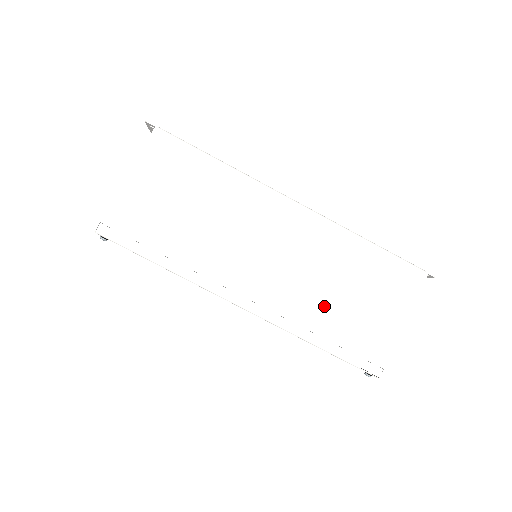
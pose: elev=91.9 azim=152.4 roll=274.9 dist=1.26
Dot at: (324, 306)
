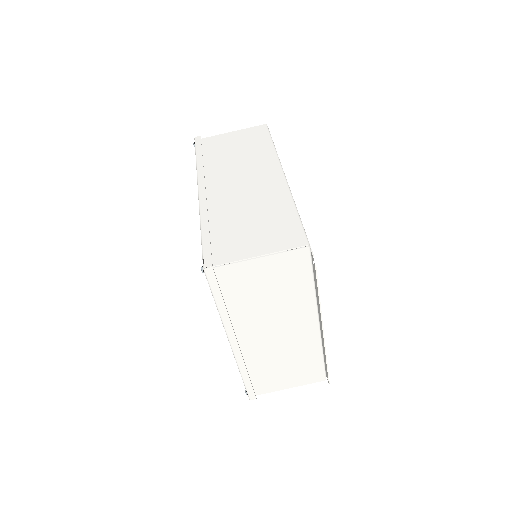
Dot at: (232, 218)
